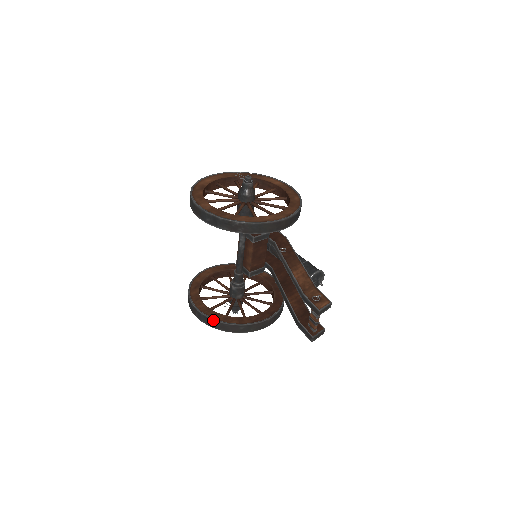
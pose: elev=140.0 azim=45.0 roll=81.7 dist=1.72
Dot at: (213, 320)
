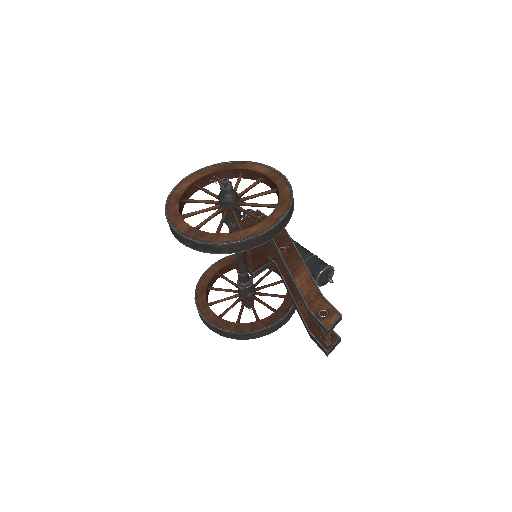
Dot at: (224, 331)
